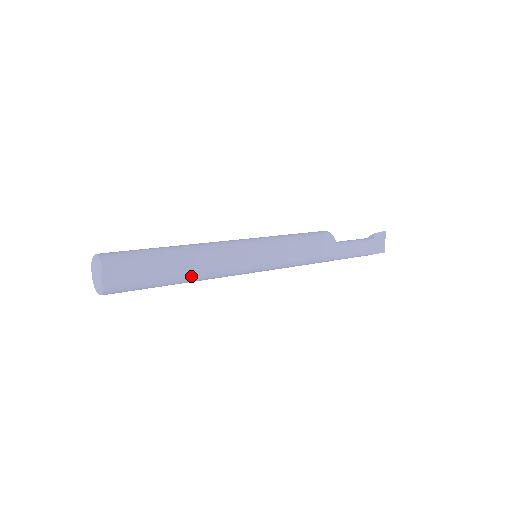
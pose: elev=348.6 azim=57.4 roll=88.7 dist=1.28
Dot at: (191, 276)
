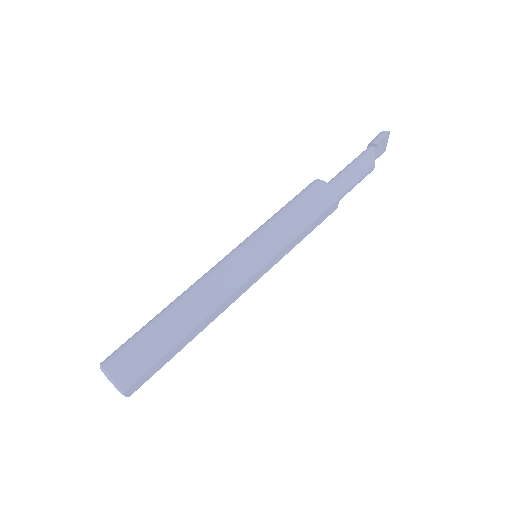
Dot at: (202, 330)
